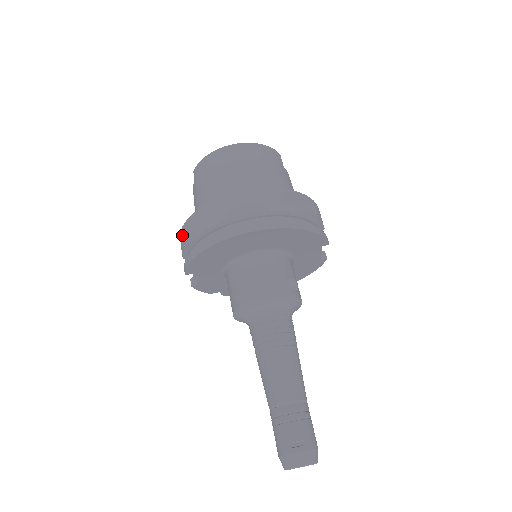
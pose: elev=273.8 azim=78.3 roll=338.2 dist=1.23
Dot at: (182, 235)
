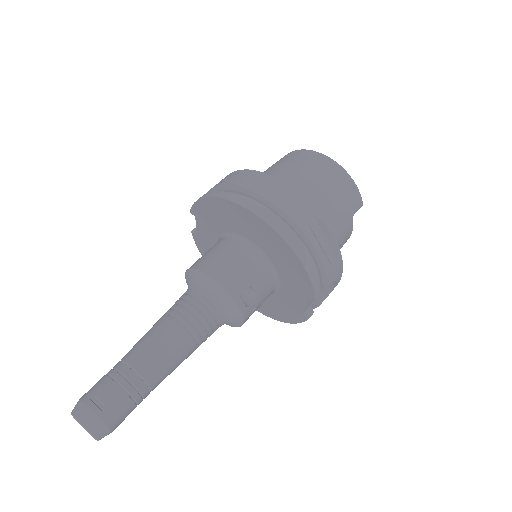
Dot at: occluded
